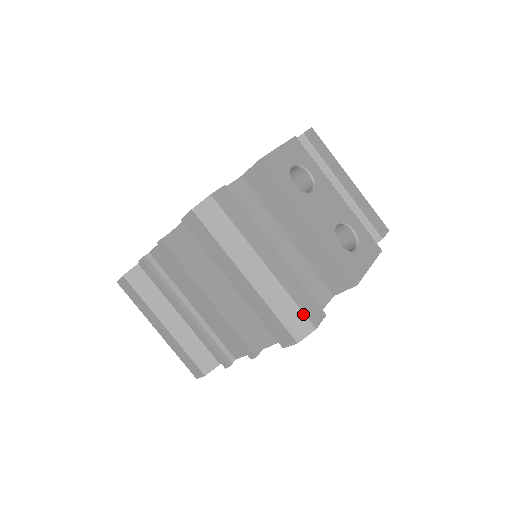
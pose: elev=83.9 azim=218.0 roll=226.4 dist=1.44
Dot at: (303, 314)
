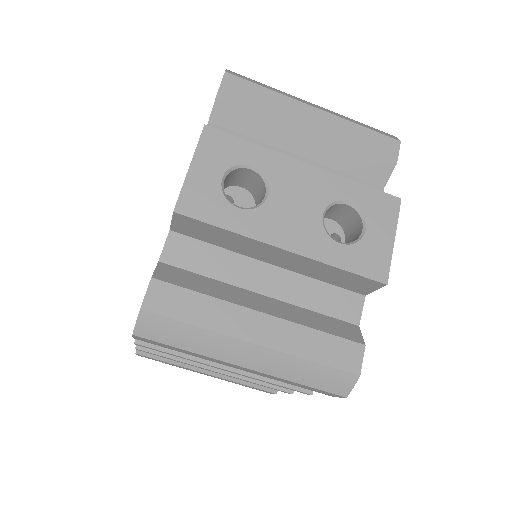
Dot at: (335, 370)
